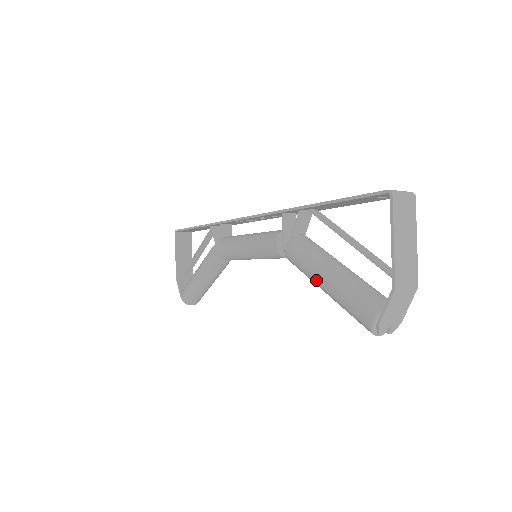
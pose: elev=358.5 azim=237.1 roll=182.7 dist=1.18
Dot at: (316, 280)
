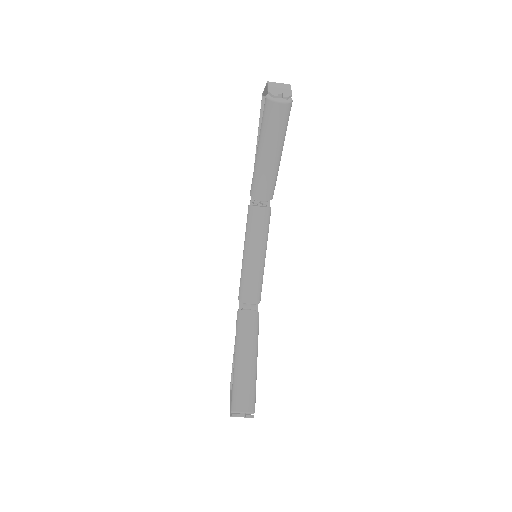
Dot at: (257, 158)
